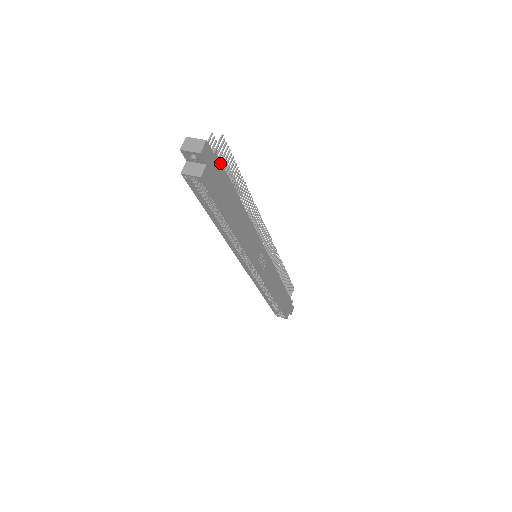
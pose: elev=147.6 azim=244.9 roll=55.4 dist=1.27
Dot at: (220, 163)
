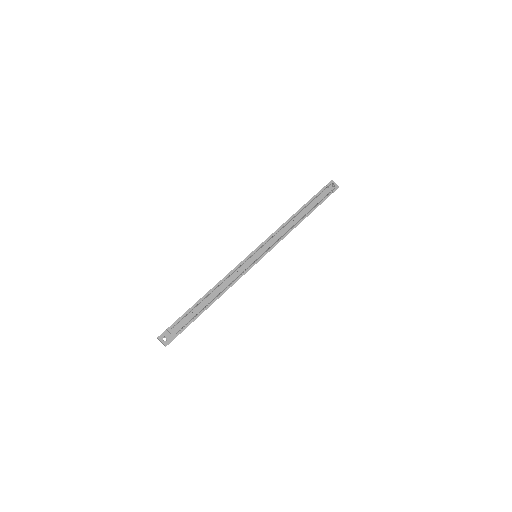
Dot at: occluded
